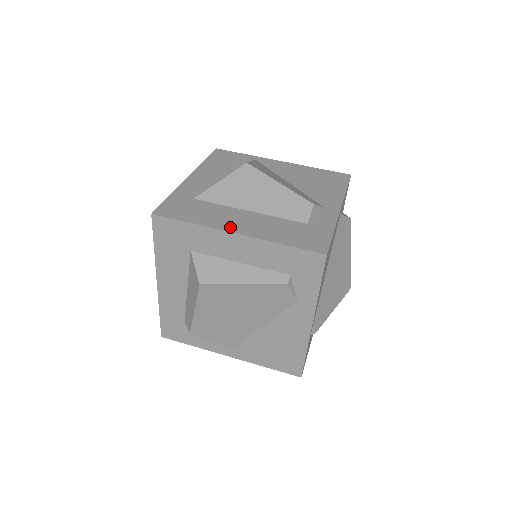
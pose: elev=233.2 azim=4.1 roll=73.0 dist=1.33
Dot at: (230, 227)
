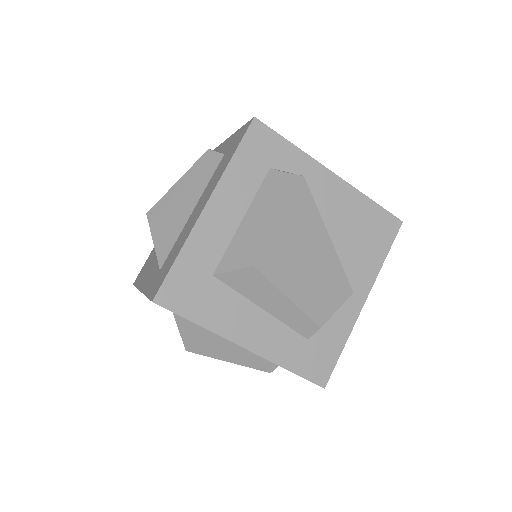
Dot at: (198, 215)
